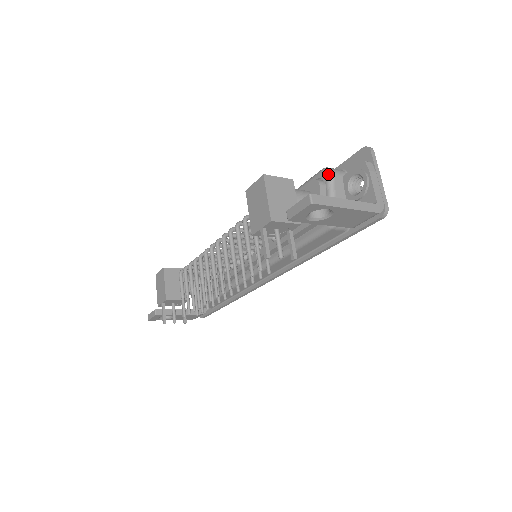
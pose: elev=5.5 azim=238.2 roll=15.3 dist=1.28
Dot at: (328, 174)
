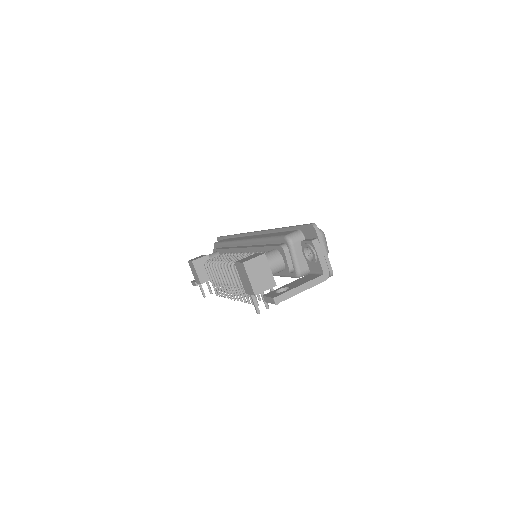
Dot at: (289, 244)
